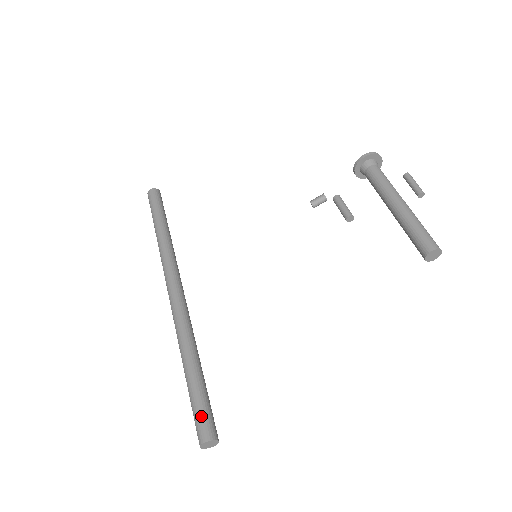
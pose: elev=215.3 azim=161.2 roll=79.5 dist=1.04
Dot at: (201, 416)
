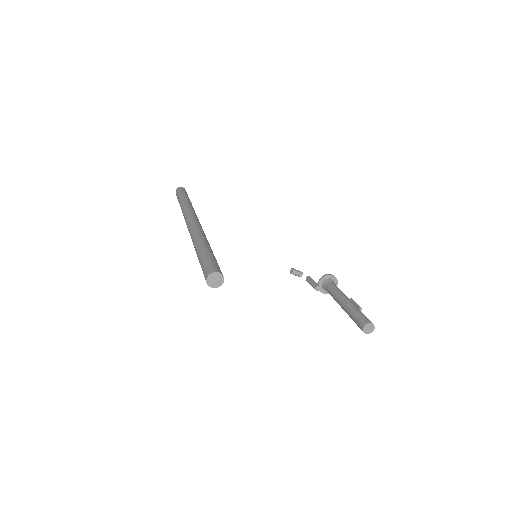
Dot at: (217, 263)
